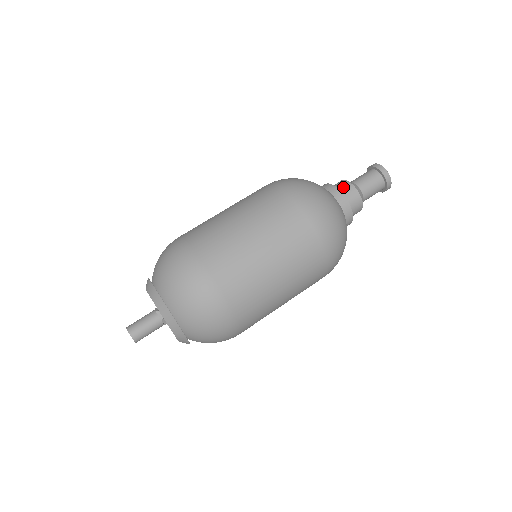
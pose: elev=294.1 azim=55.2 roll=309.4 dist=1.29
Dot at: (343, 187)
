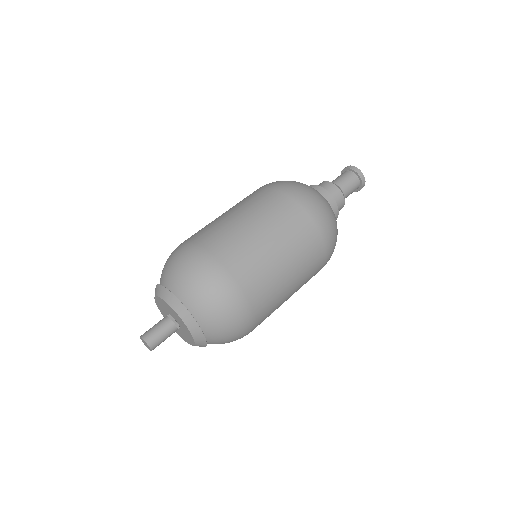
Dot at: (321, 185)
